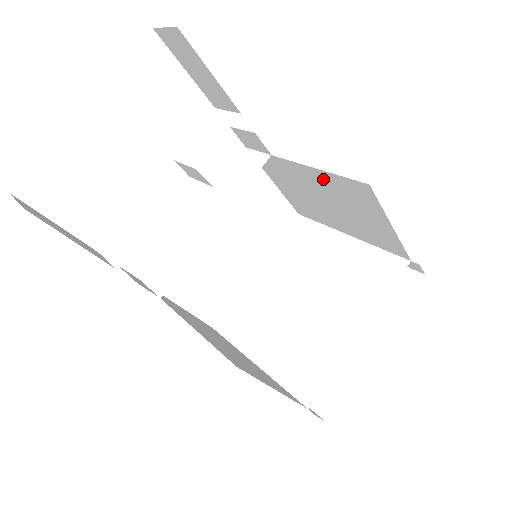
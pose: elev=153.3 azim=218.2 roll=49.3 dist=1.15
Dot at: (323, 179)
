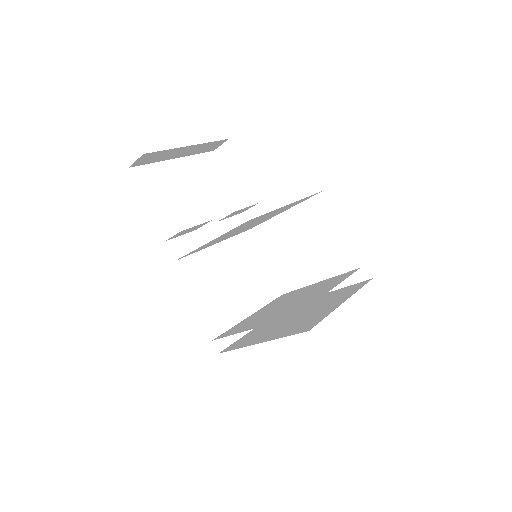
Dot at: (299, 215)
